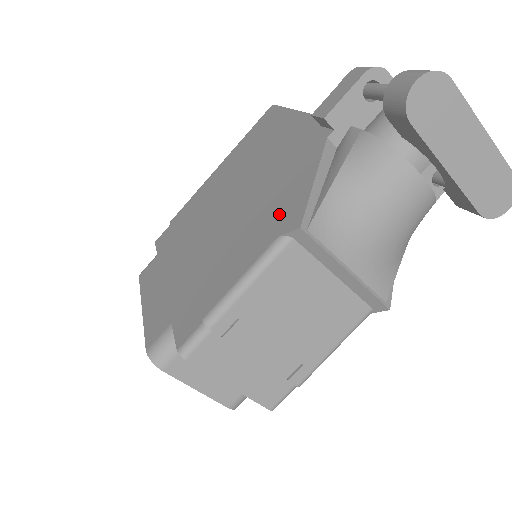
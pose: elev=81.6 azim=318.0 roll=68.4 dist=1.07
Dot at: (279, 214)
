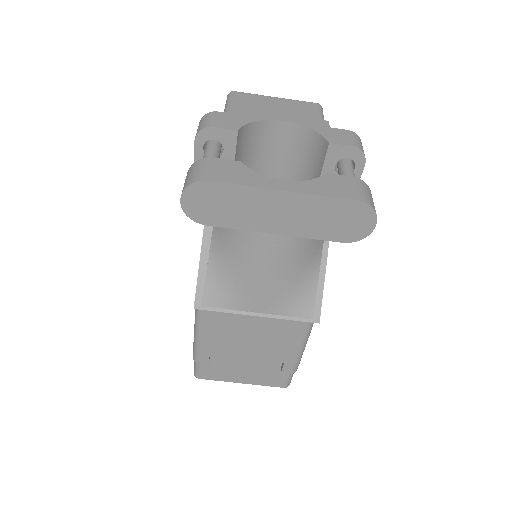
Dot at: occluded
